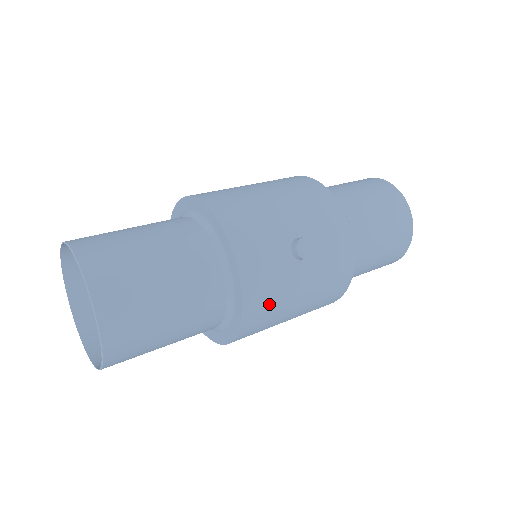
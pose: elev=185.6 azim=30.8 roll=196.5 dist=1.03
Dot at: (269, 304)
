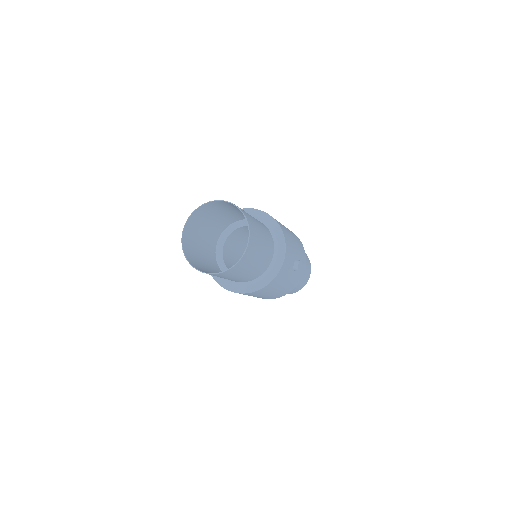
Dot at: (276, 283)
